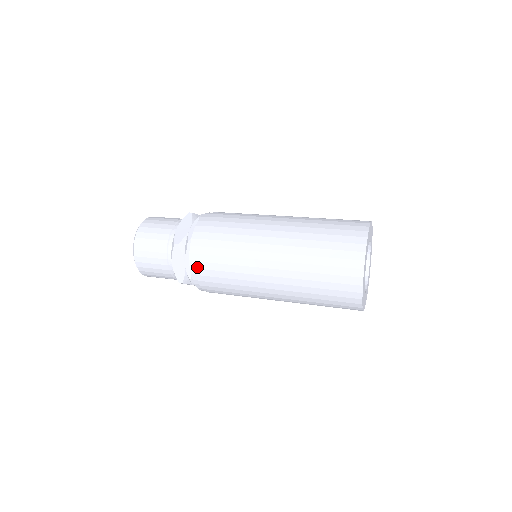
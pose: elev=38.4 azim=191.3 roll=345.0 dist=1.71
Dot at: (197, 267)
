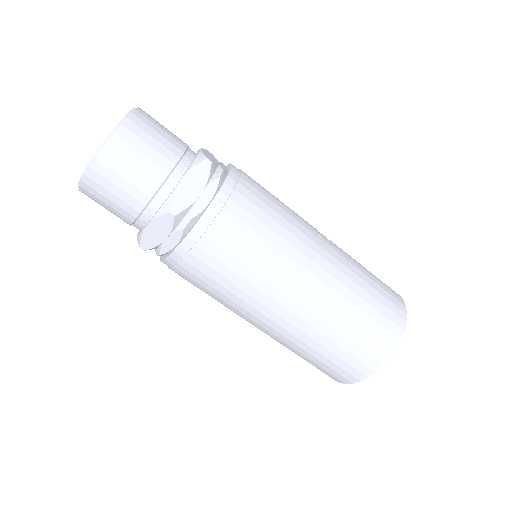
Dot at: (185, 258)
